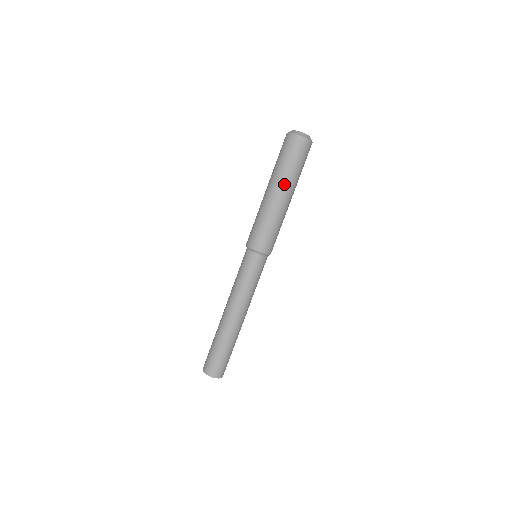
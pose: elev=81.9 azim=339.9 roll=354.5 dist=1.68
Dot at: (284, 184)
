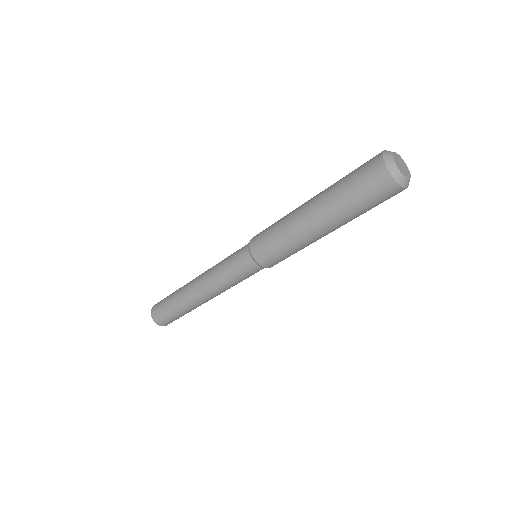
Dot at: (335, 222)
